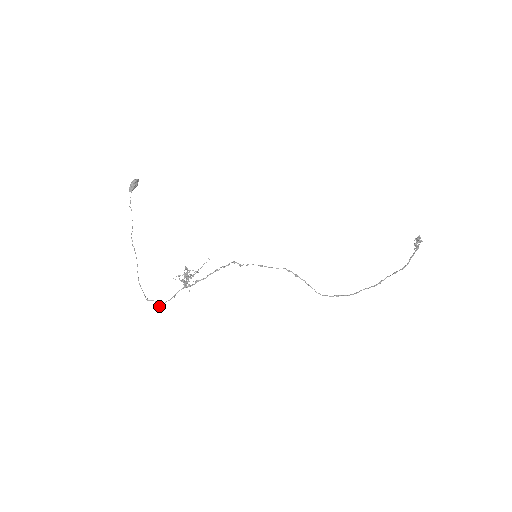
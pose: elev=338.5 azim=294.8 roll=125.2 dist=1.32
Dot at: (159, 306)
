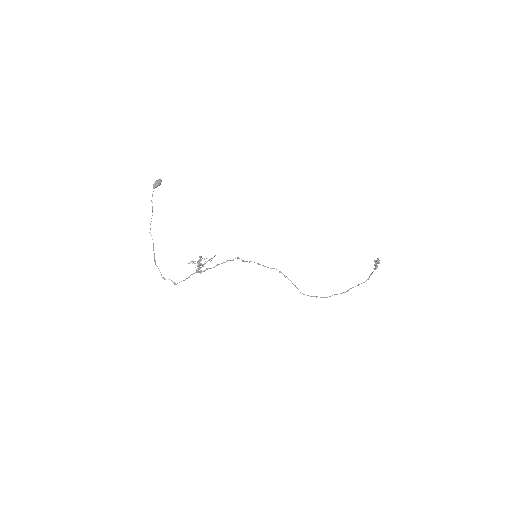
Dot at: (174, 284)
